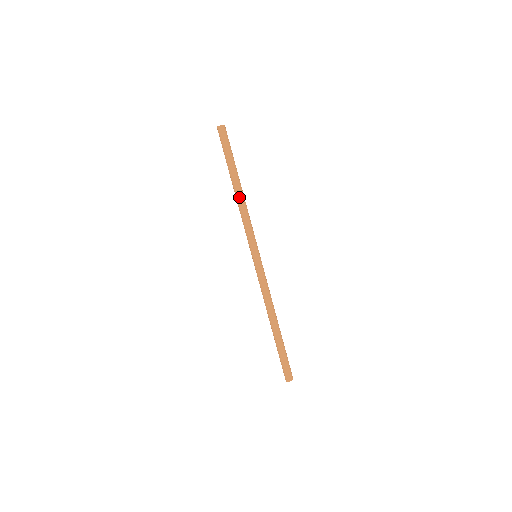
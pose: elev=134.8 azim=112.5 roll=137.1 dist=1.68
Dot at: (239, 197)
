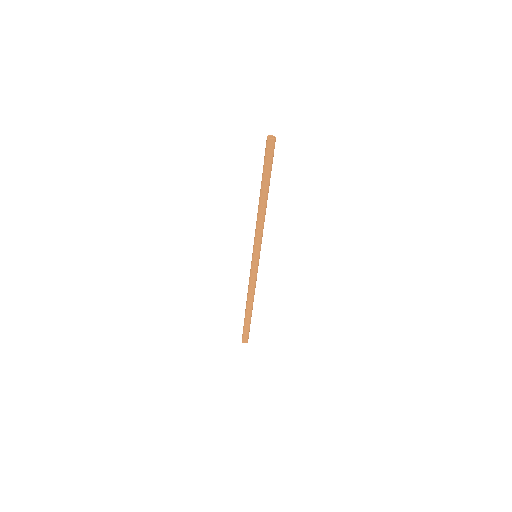
Dot at: (265, 208)
